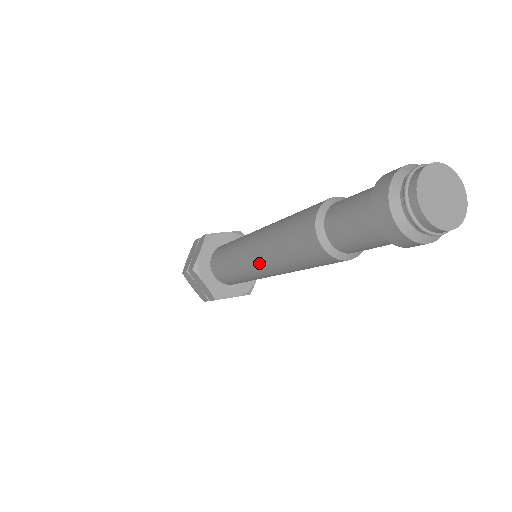
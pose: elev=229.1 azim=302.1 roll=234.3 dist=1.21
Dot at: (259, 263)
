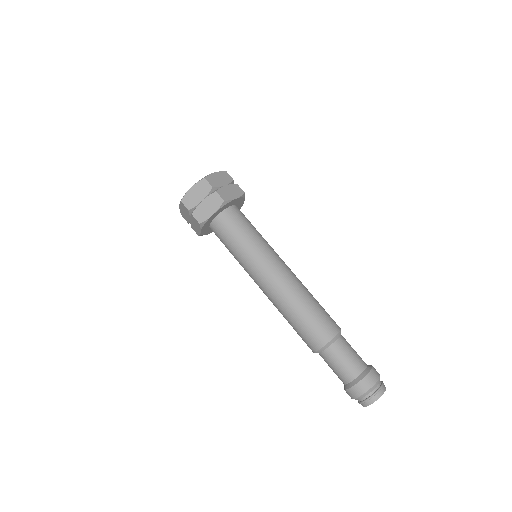
Dot at: (265, 293)
